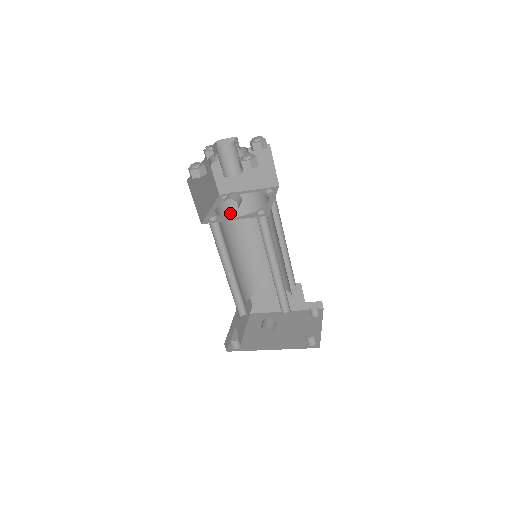
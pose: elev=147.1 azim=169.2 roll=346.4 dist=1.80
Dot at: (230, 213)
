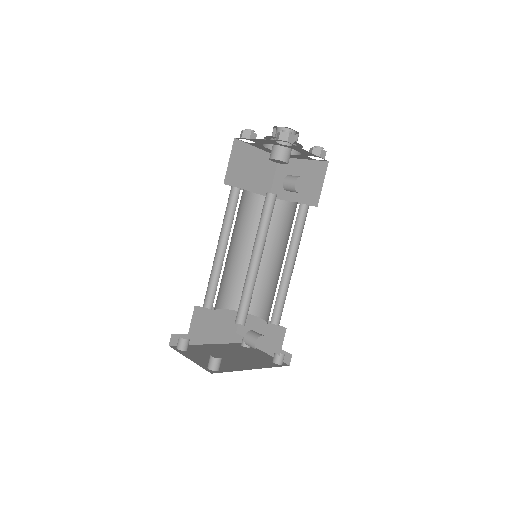
Dot at: (239, 204)
